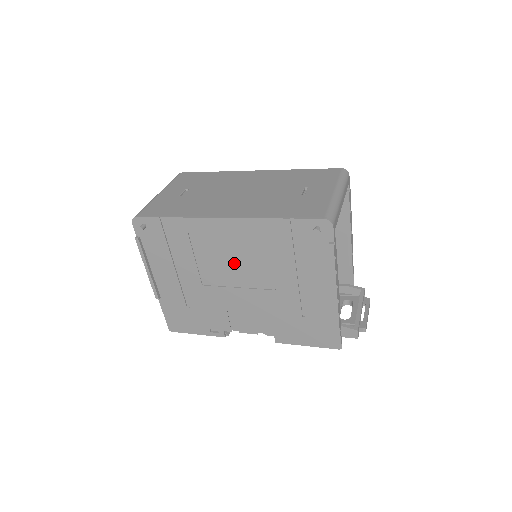
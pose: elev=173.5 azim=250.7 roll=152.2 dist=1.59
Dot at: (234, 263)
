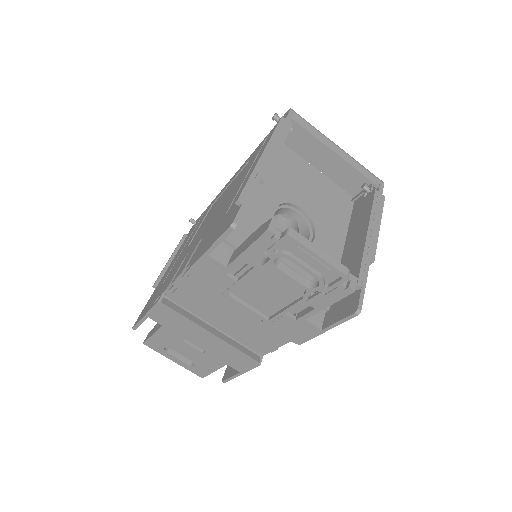
Dot at: (218, 206)
